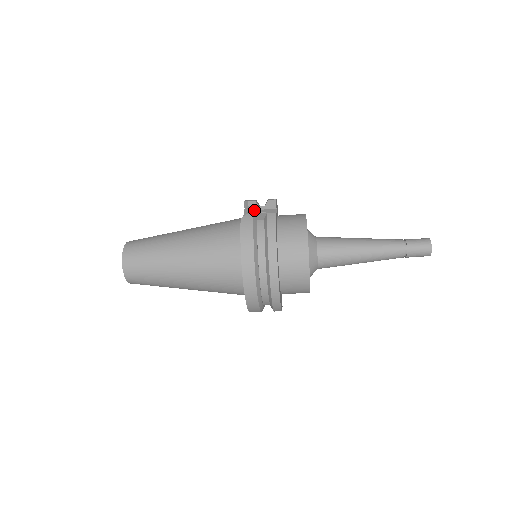
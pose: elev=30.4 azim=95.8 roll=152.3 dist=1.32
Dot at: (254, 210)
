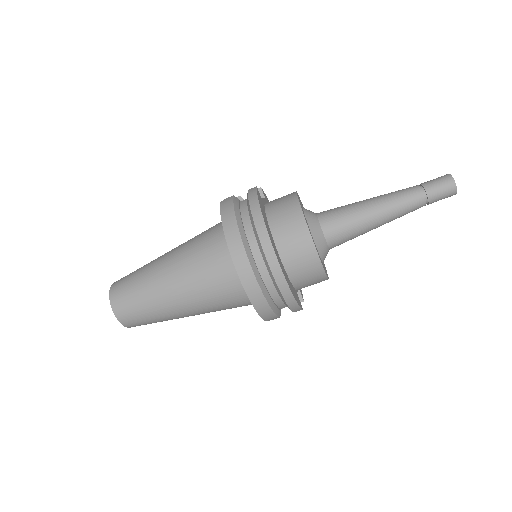
Dot at: occluded
